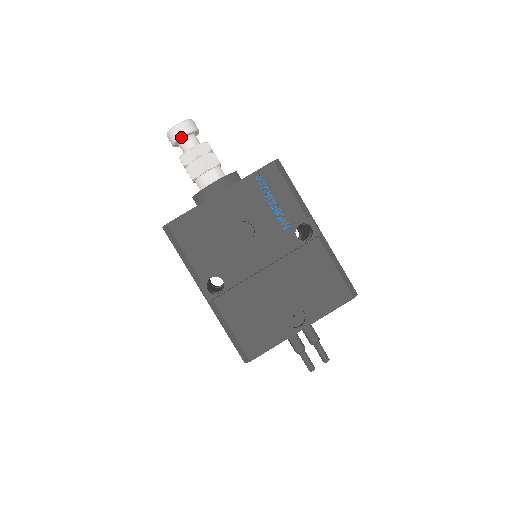
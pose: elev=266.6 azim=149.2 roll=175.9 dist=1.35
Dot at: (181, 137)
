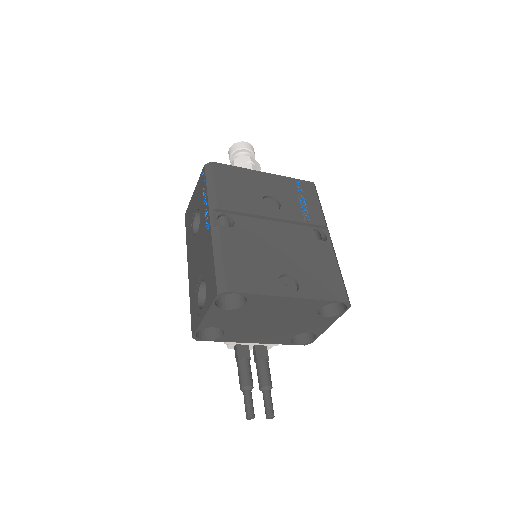
Dot at: (243, 148)
